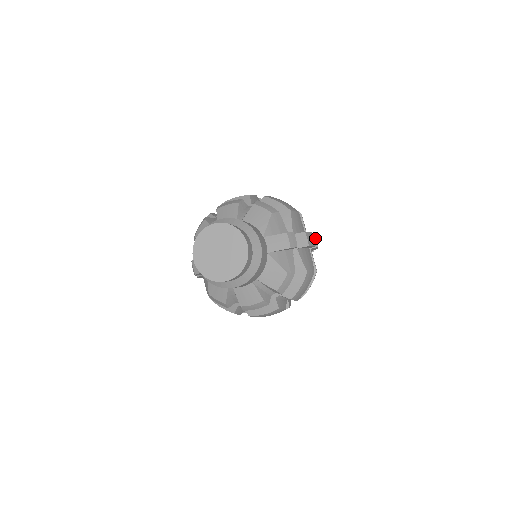
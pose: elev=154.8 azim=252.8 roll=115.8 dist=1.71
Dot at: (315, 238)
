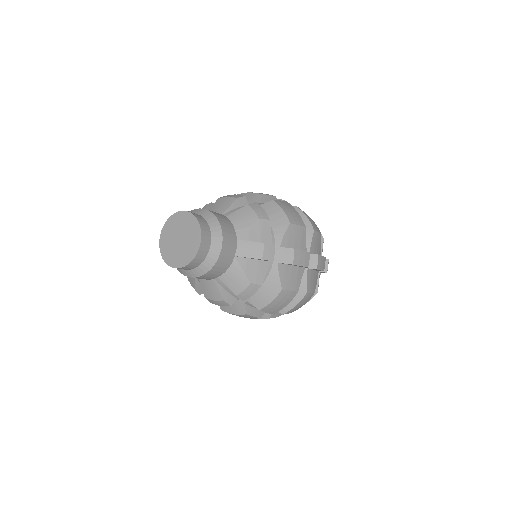
Dot at: (317, 259)
